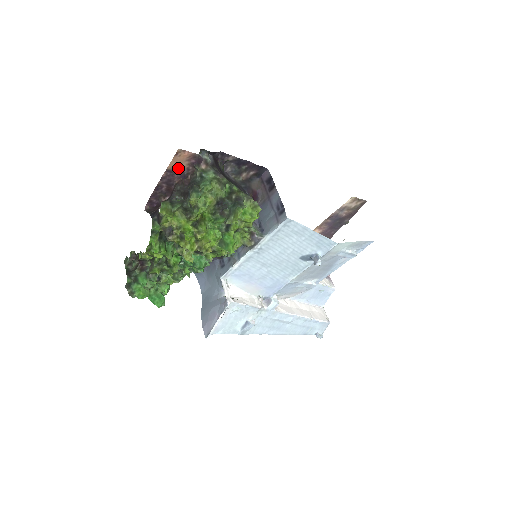
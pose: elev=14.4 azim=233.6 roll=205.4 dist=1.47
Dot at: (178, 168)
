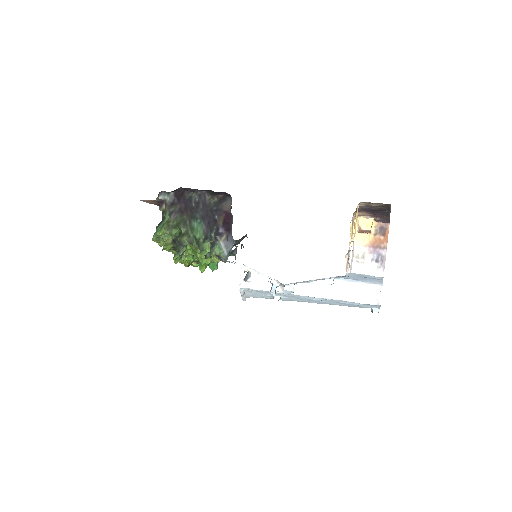
Dot at: (156, 203)
